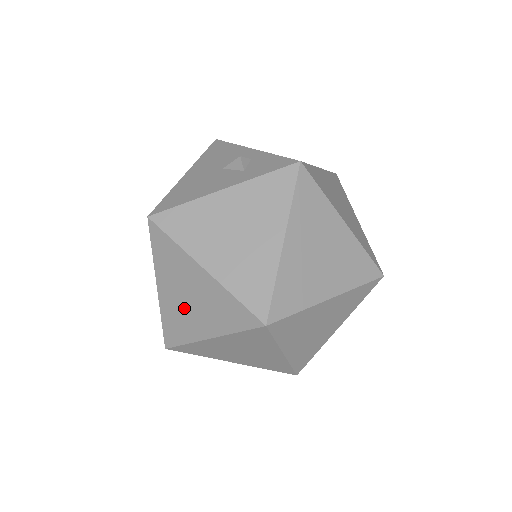
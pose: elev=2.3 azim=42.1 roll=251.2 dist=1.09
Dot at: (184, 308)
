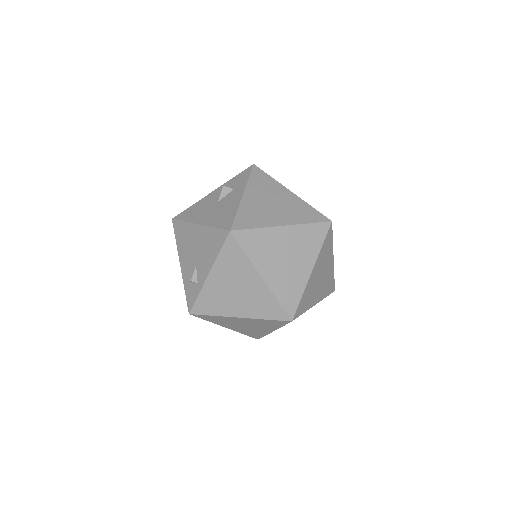
Dot at: (287, 269)
